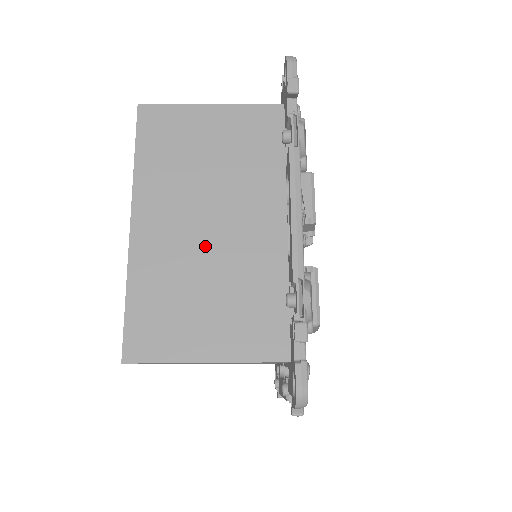
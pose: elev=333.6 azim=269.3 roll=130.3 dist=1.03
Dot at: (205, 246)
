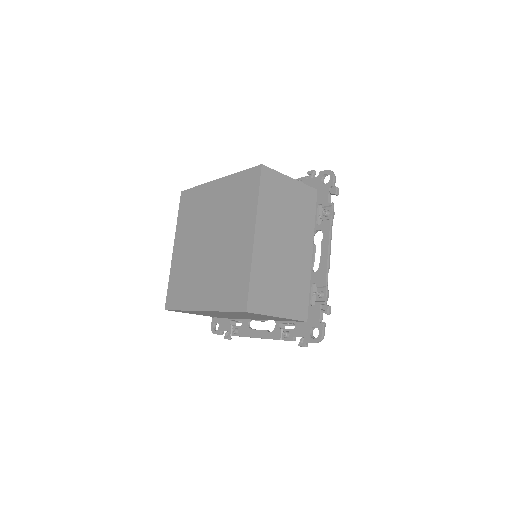
Dot at: occluded
